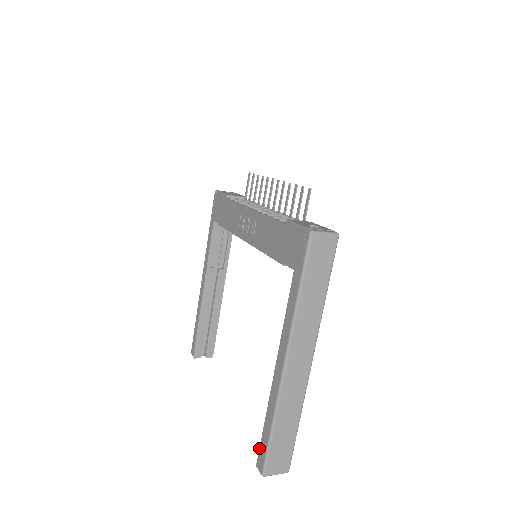
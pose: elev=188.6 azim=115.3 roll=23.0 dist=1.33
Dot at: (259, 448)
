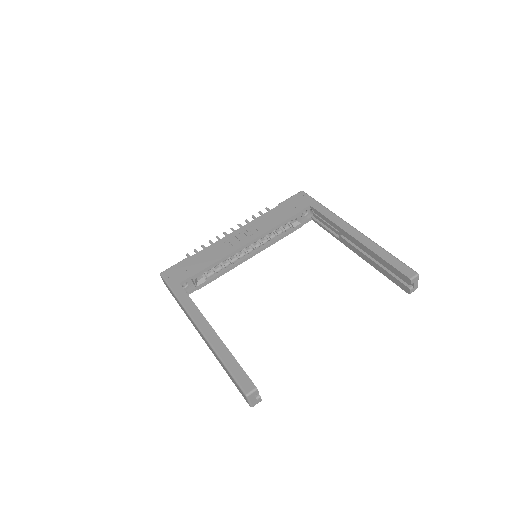
Dot at: (398, 270)
